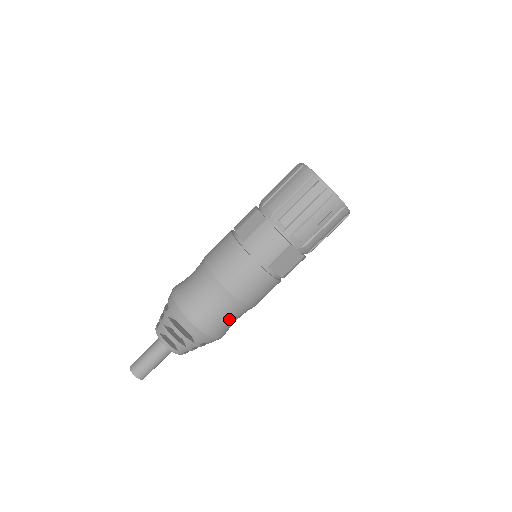
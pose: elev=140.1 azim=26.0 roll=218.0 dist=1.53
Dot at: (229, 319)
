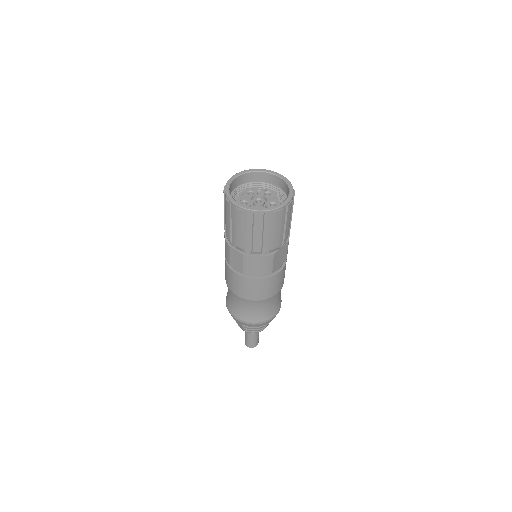
Dot at: (277, 301)
